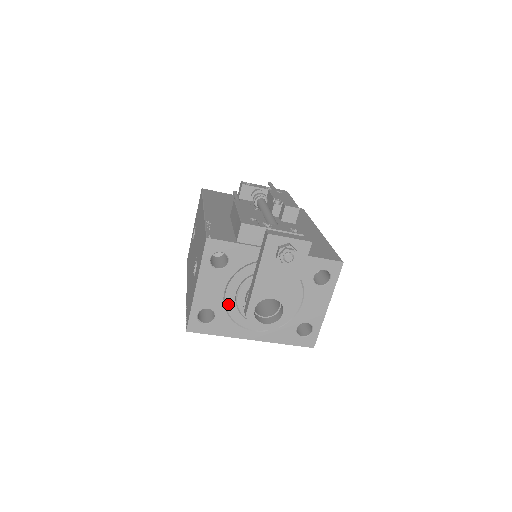
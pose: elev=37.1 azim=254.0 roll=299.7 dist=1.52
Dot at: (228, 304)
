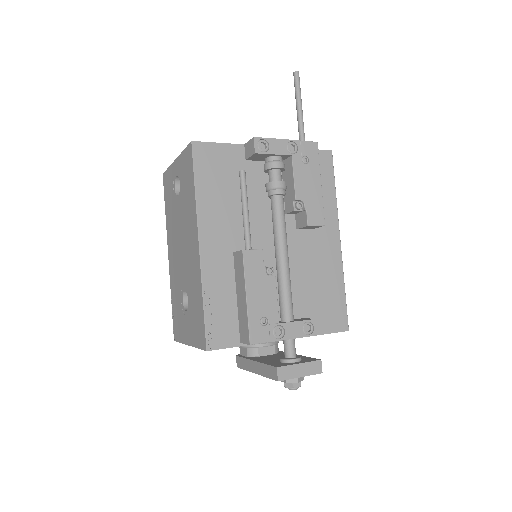
Dot at: occluded
